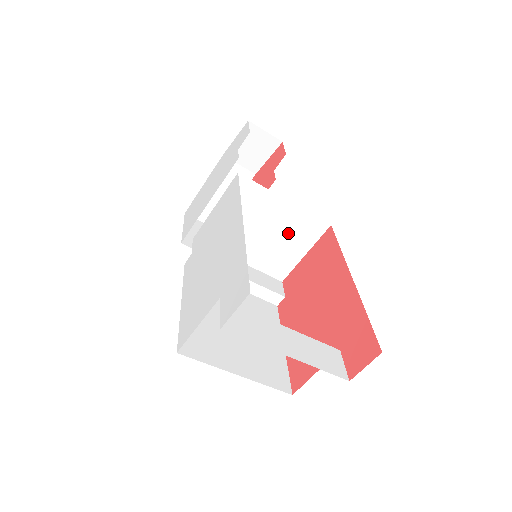
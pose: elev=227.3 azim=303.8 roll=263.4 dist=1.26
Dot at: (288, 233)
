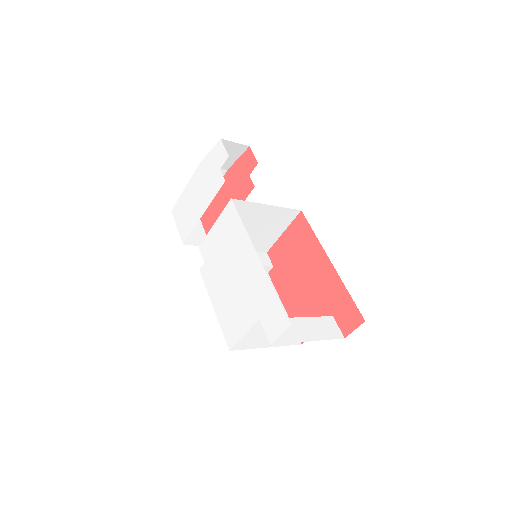
Dot at: (270, 224)
